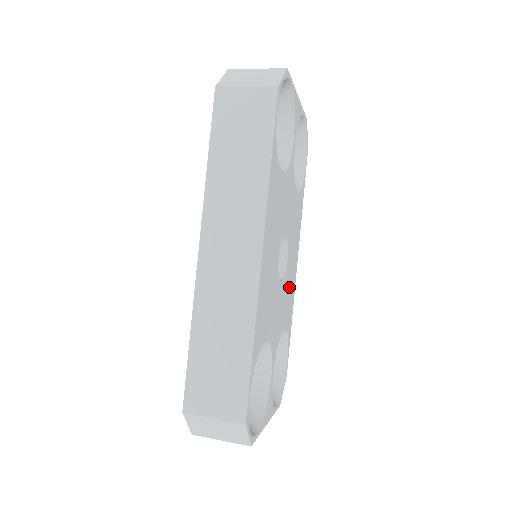
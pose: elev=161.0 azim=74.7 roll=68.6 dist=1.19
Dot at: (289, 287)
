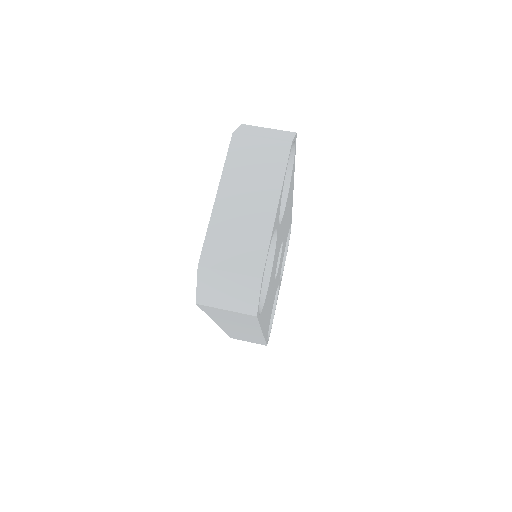
Dot at: occluded
